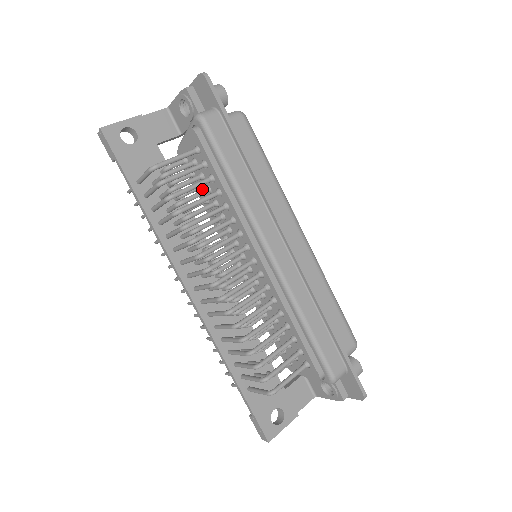
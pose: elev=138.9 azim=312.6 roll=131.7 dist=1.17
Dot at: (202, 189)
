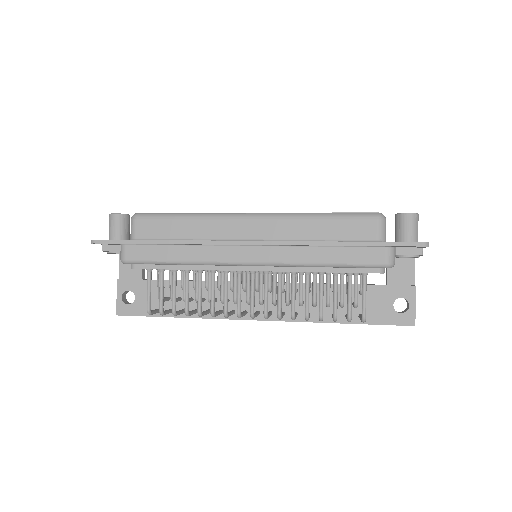
Dot at: occluded
